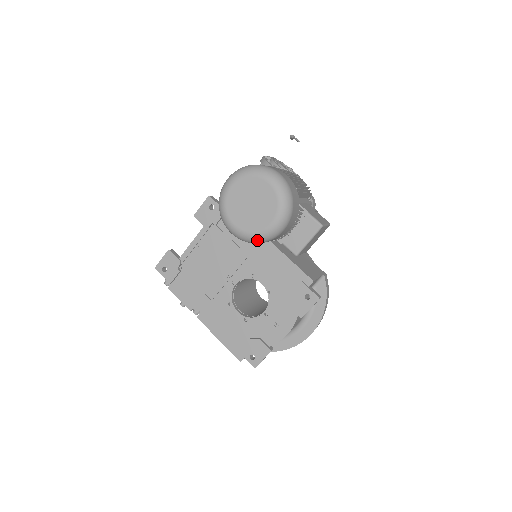
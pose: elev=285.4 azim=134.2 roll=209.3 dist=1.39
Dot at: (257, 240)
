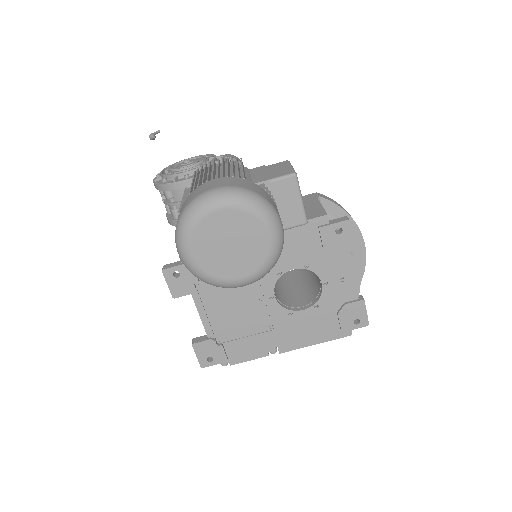
Dot at: (274, 263)
